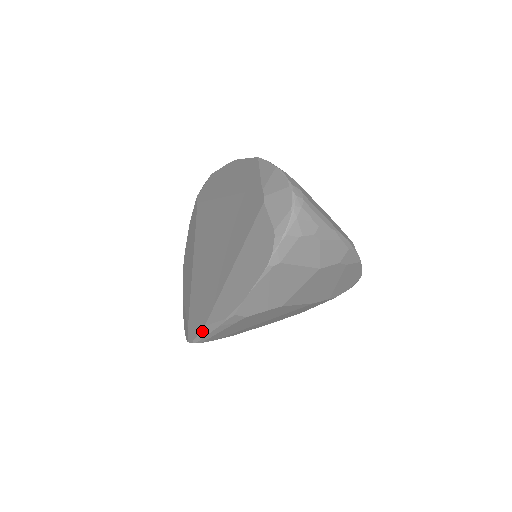
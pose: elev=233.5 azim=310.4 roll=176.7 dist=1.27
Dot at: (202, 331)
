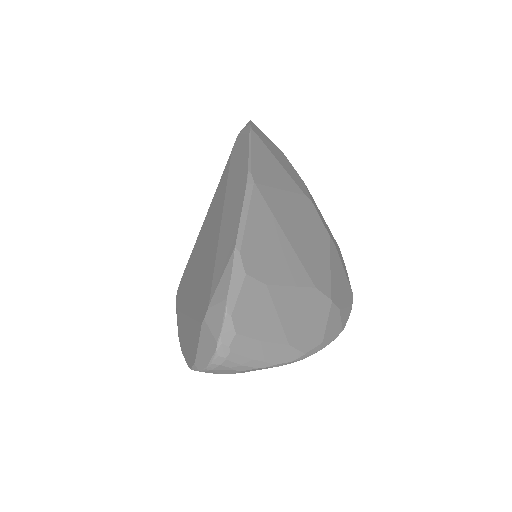
Dot at: (176, 309)
